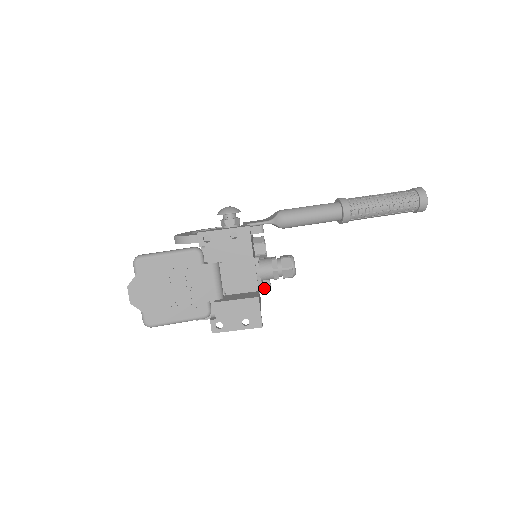
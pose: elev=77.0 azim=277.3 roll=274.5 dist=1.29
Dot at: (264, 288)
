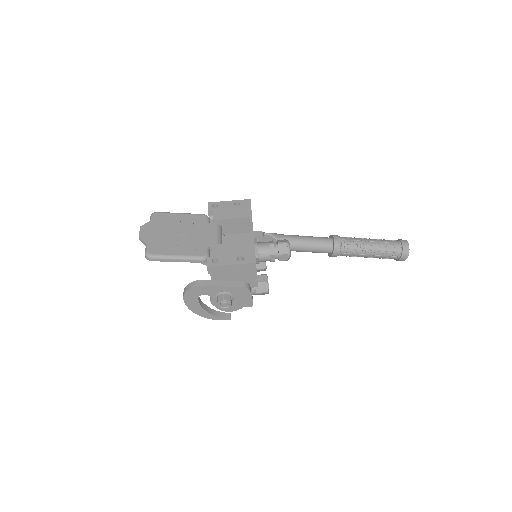
Dot at: (262, 286)
